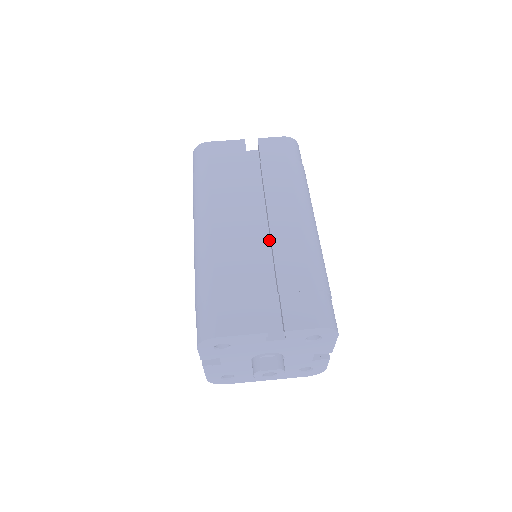
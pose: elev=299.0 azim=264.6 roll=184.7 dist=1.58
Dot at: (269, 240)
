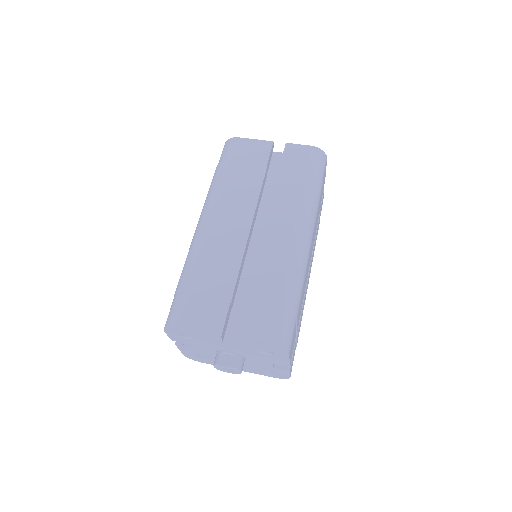
Dot at: occluded
